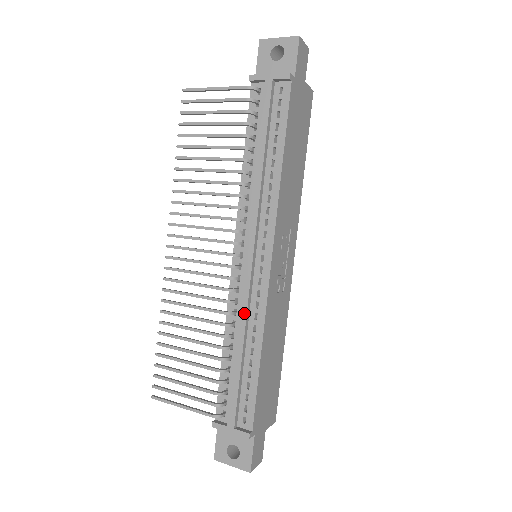
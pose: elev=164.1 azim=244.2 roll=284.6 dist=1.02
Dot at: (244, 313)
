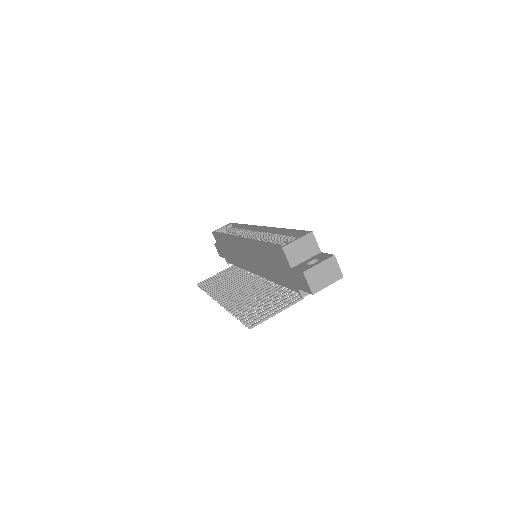
Dot at: occluded
